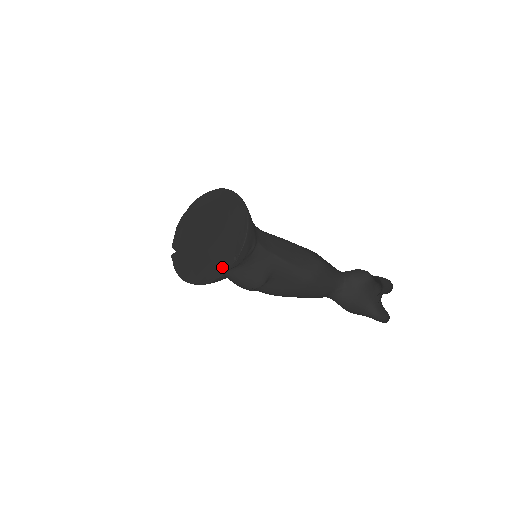
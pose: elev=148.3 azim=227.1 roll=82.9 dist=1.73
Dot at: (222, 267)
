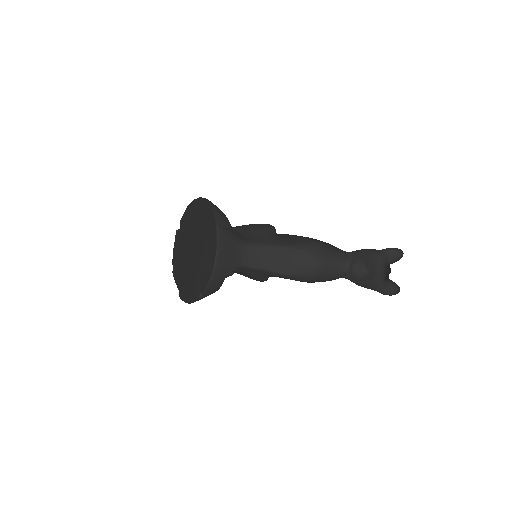
Dot at: (192, 294)
